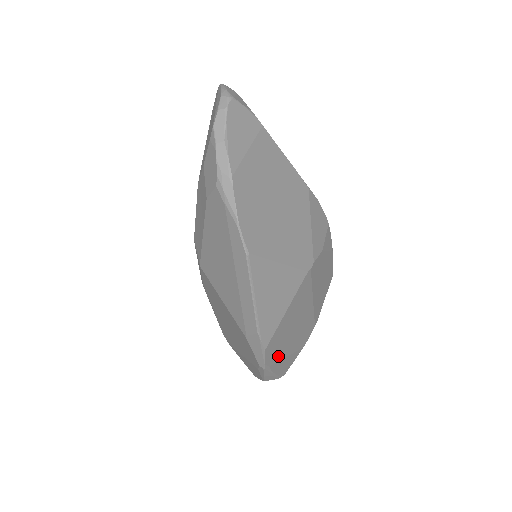
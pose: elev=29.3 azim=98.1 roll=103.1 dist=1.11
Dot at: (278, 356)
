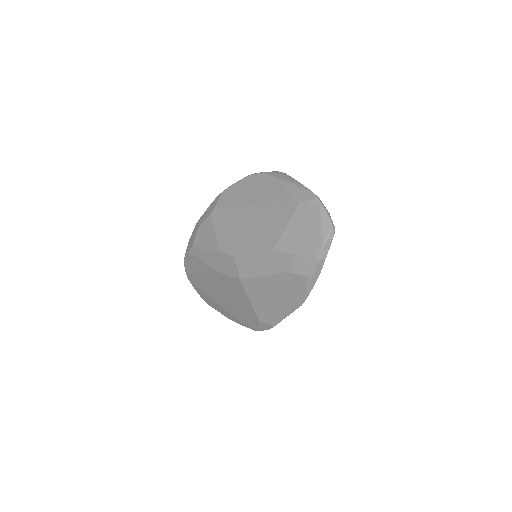
Dot at: occluded
